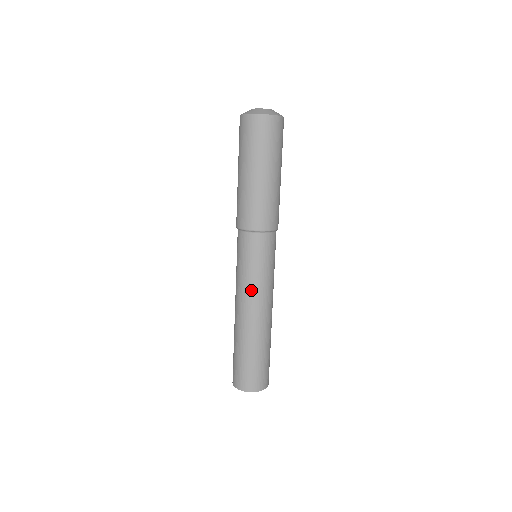
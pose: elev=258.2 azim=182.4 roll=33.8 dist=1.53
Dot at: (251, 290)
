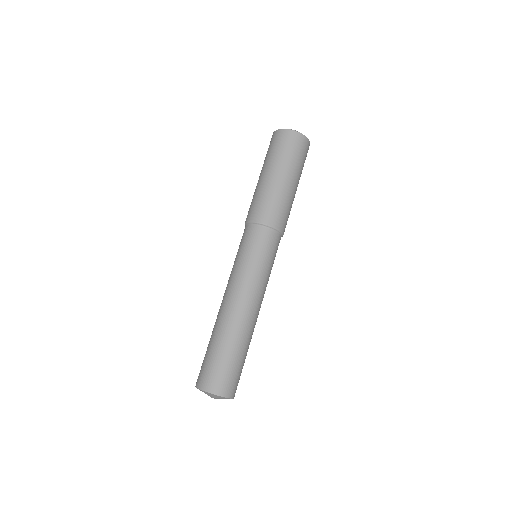
Dot at: (239, 279)
